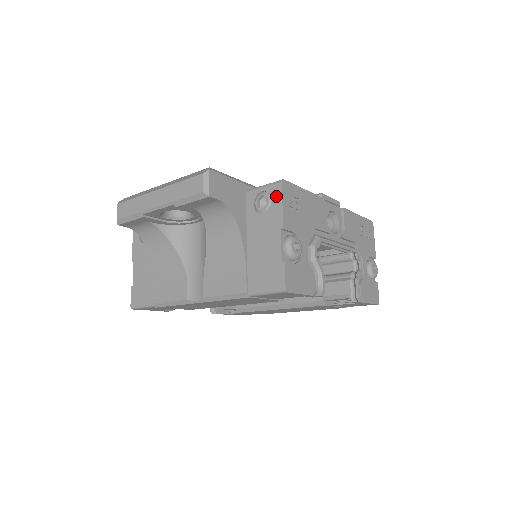
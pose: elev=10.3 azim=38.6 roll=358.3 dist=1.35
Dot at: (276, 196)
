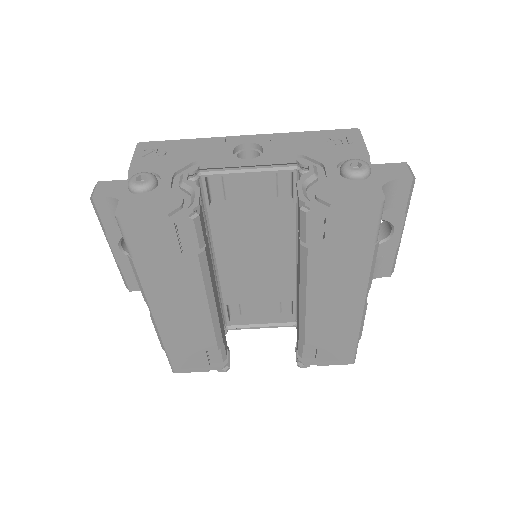
Dot at: occluded
